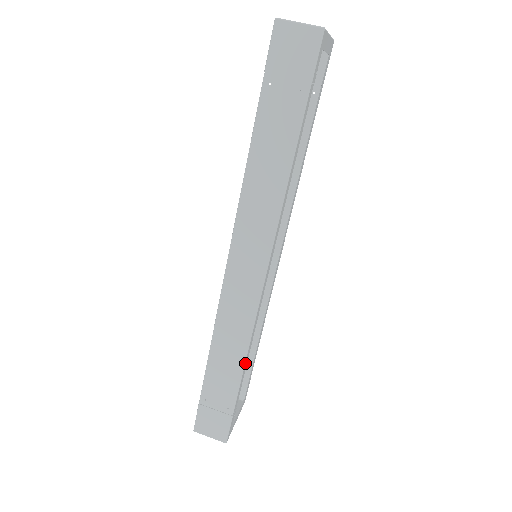
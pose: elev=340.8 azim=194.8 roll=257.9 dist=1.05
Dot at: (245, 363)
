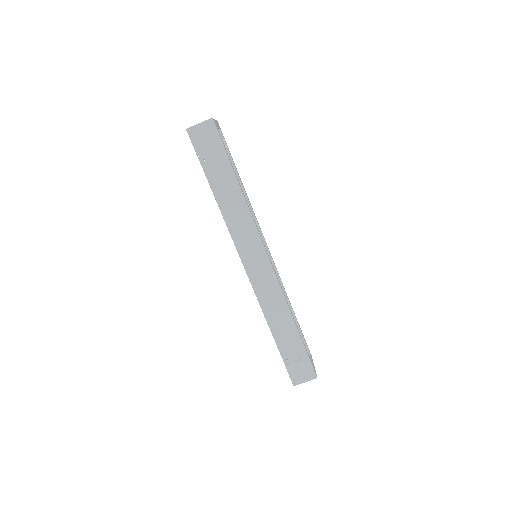
Dot at: (293, 318)
